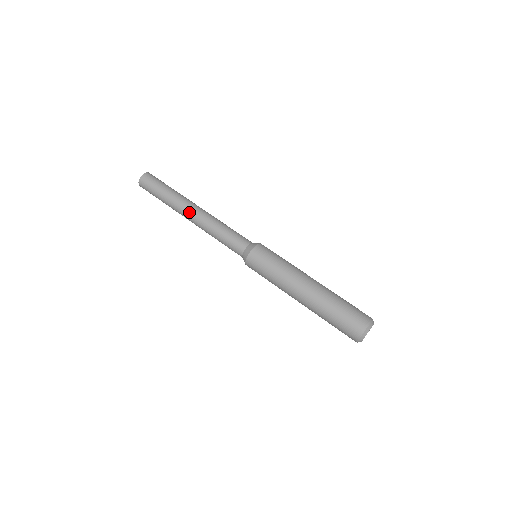
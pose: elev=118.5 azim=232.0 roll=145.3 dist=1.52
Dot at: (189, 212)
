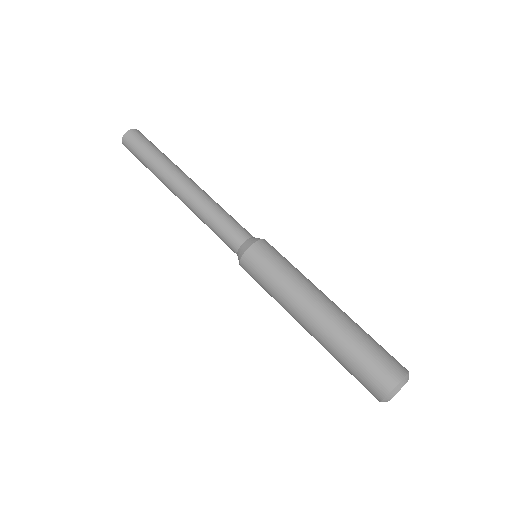
Dot at: (185, 179)
